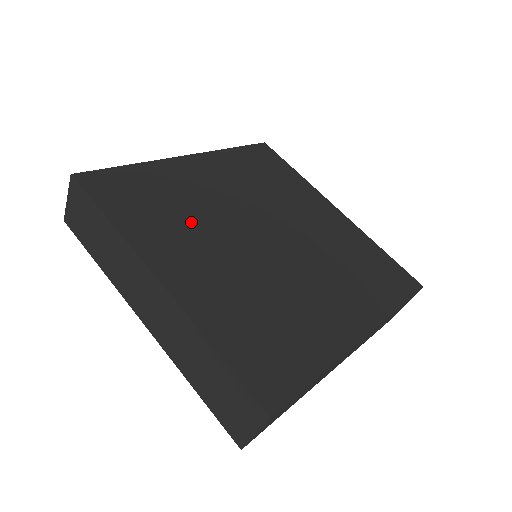
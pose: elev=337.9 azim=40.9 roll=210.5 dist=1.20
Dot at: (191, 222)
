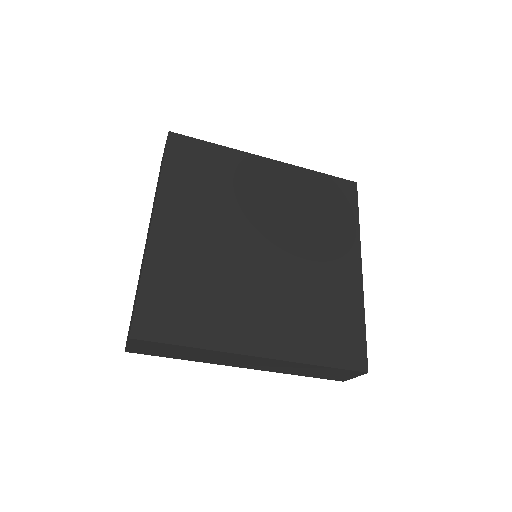
Dot at: (223, 289)
